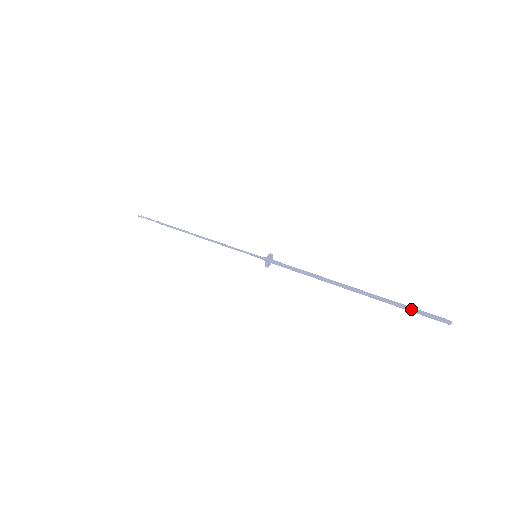
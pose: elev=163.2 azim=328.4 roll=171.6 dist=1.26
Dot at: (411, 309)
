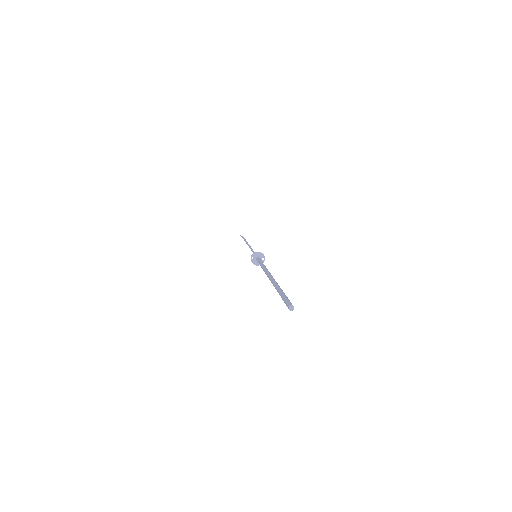
Dot at: (280, 293)
